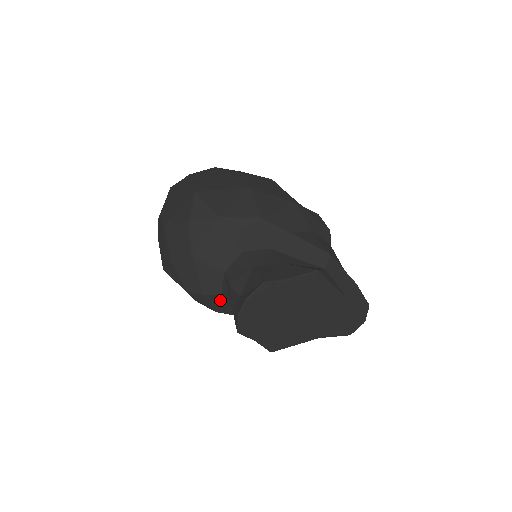
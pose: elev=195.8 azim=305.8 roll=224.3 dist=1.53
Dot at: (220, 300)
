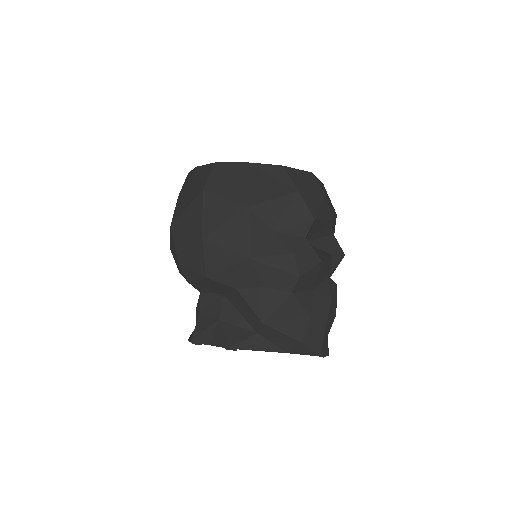
Dot at: occluded
